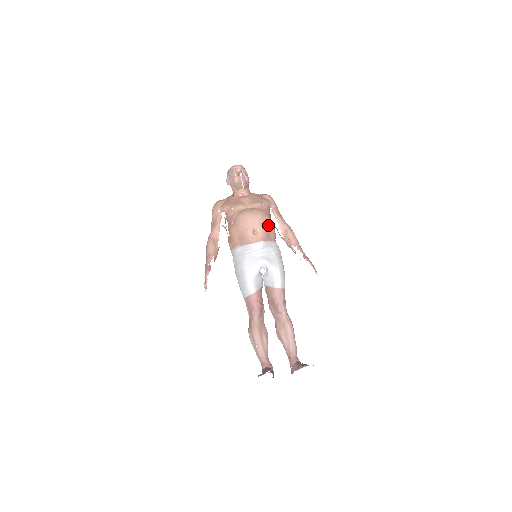
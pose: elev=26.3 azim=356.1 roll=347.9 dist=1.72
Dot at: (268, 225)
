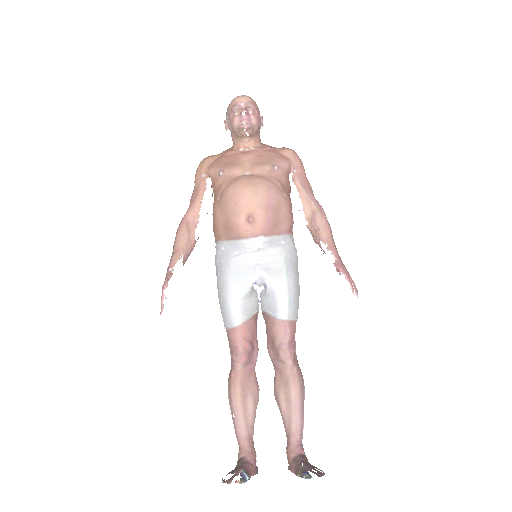
Dot at: (276, 207)
